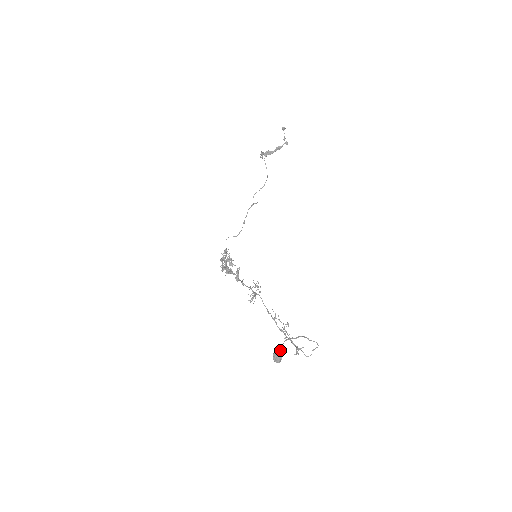
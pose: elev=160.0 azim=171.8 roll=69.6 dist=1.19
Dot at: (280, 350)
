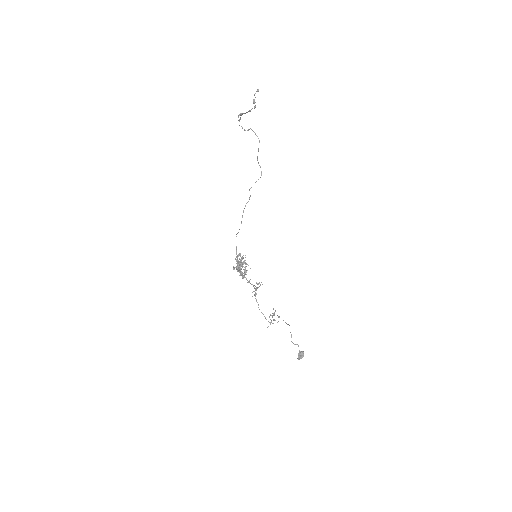
Dot at: (303, 354)
